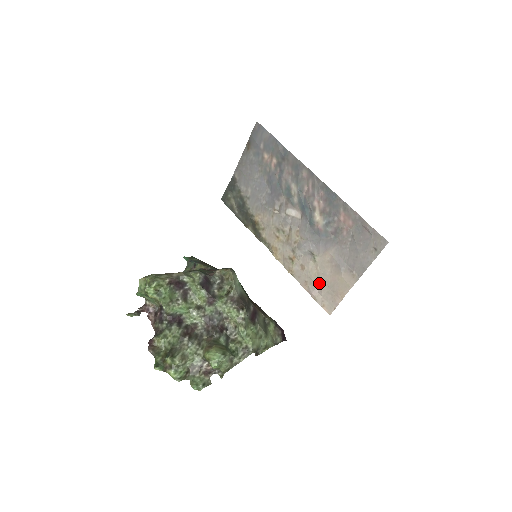
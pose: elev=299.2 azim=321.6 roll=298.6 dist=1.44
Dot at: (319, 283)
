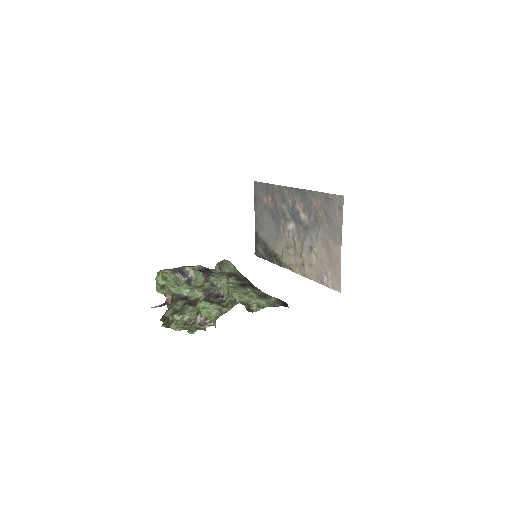
Dot at: (323, 269)
